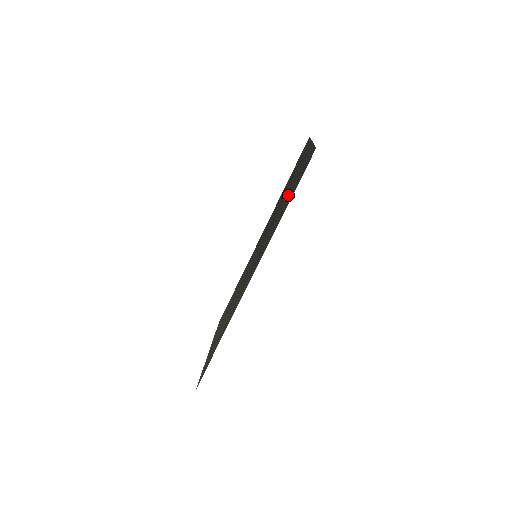
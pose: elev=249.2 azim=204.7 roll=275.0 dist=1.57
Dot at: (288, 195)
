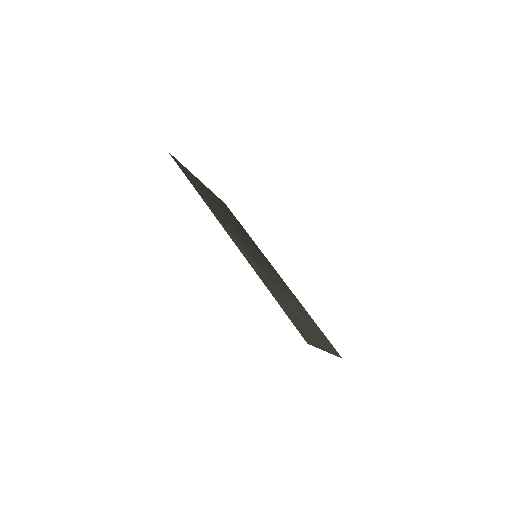
Dot at: (207, 197)
